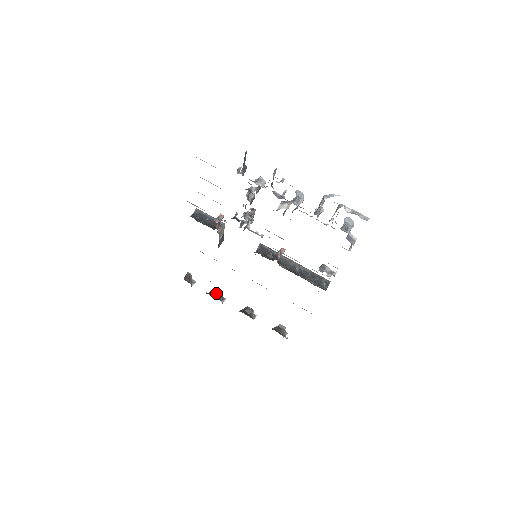
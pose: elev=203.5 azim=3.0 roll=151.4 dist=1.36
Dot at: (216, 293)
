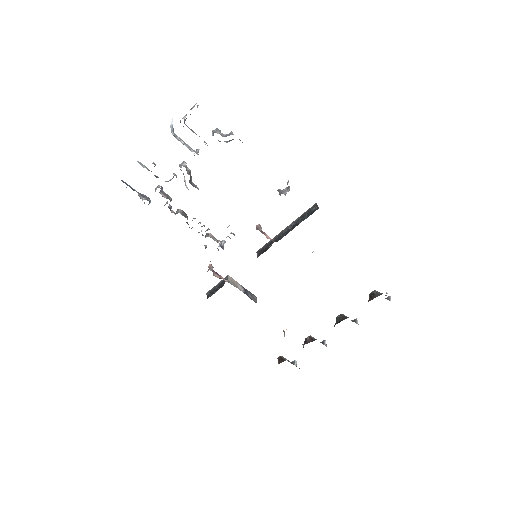
Dot at: (307, 341)
